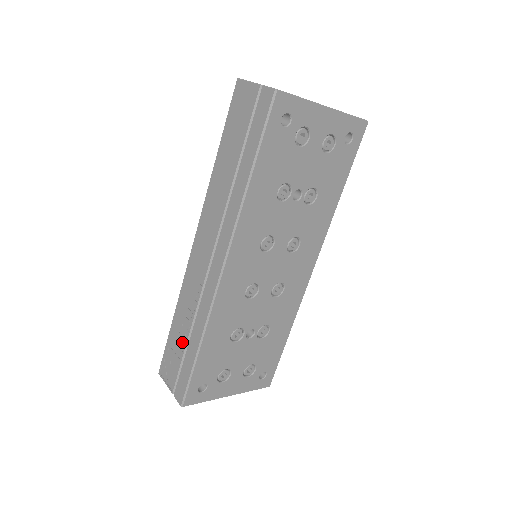
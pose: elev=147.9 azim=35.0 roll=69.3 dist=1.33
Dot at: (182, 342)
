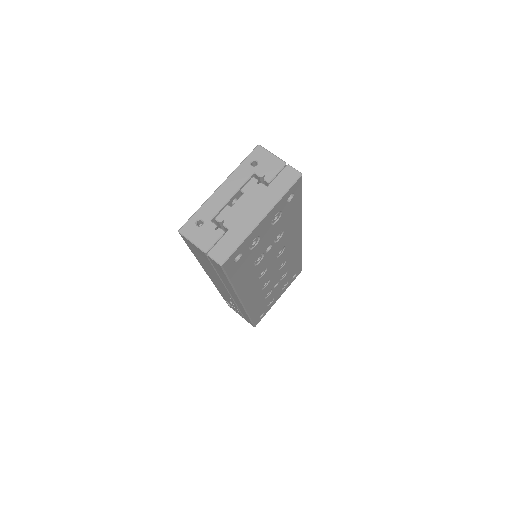
Dot at: (236, 308)
